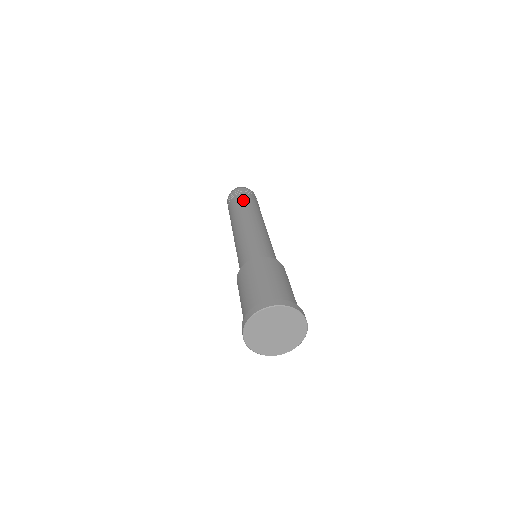
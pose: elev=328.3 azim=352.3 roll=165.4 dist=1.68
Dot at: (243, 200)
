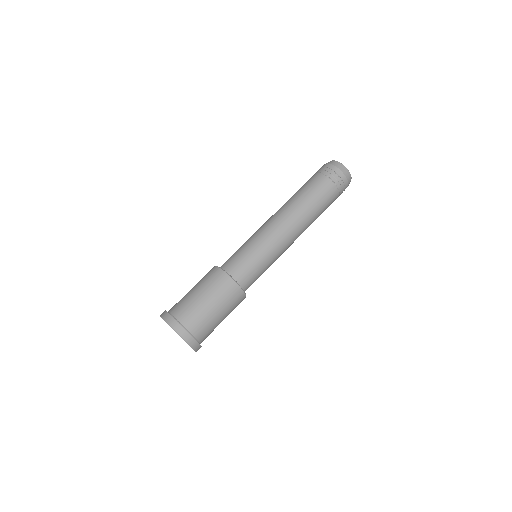
Dot at: (325, 201)
